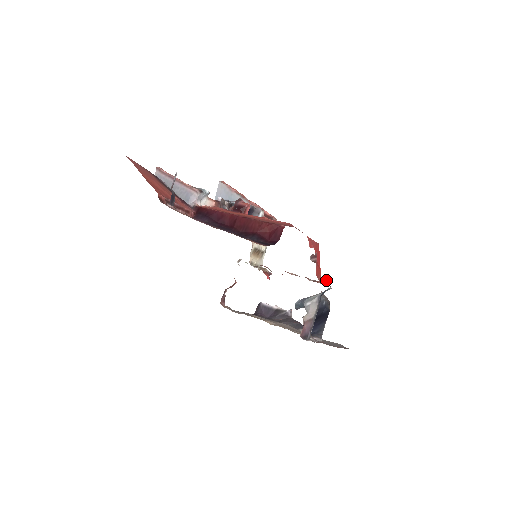
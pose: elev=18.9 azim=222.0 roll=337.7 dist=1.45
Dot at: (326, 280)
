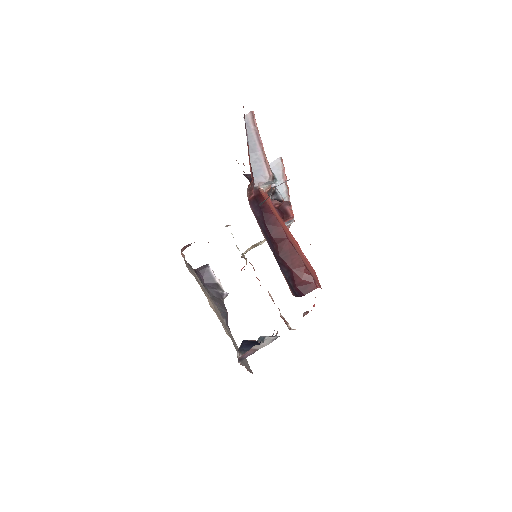
Dot at: occluded
